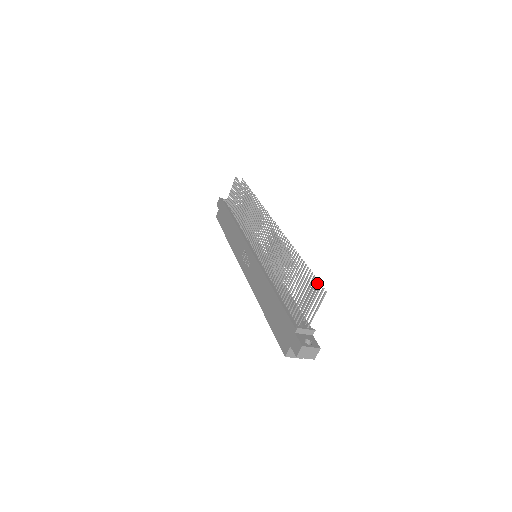
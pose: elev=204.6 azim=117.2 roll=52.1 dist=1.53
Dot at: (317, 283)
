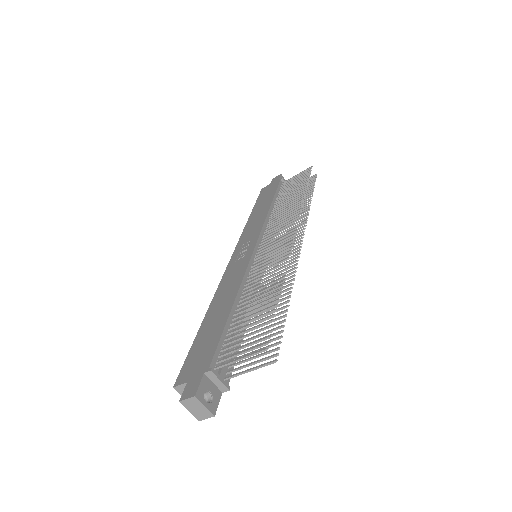
Dot at: occluded
